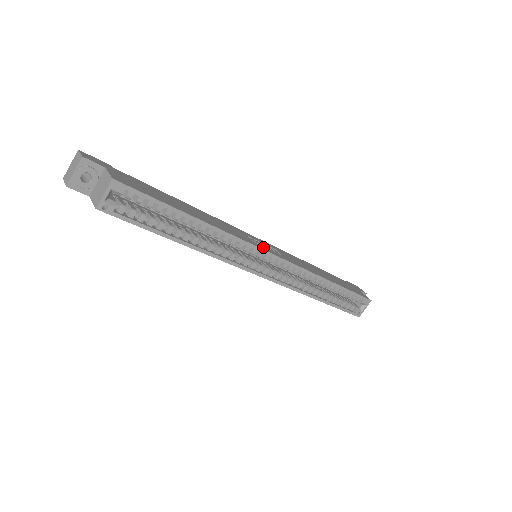
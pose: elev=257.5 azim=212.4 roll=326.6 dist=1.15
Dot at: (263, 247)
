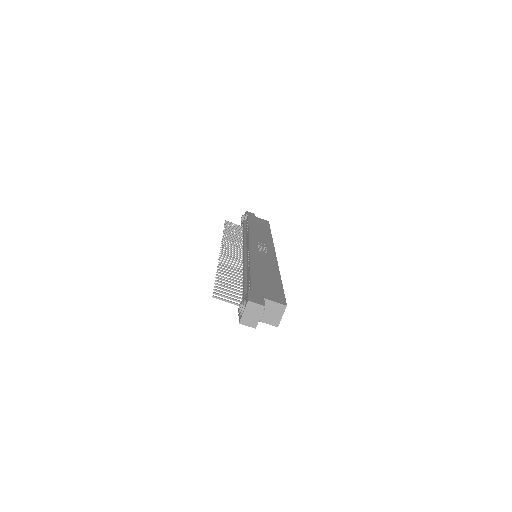
Dot at: (270, 252)
